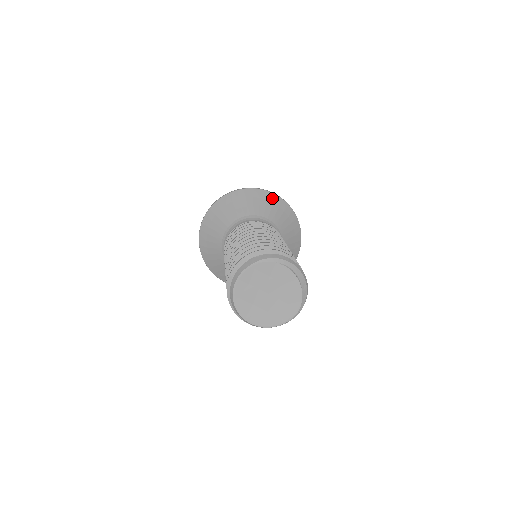
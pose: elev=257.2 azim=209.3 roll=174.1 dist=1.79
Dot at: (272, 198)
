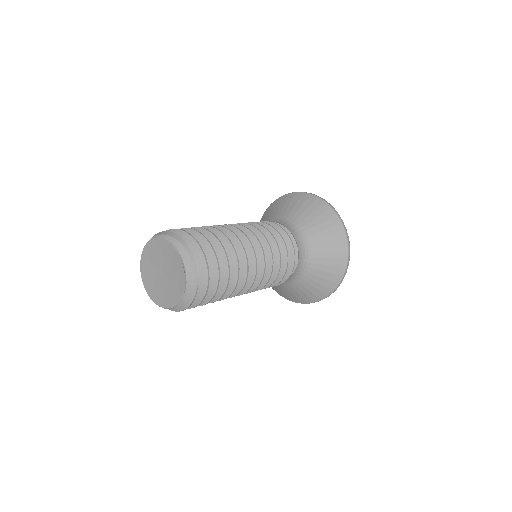
Dot at: (311, 200)
